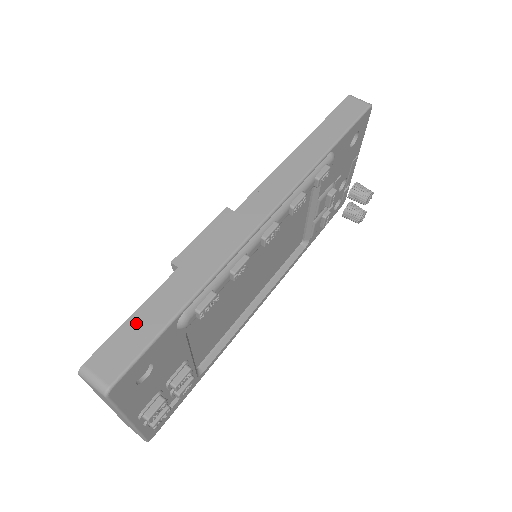
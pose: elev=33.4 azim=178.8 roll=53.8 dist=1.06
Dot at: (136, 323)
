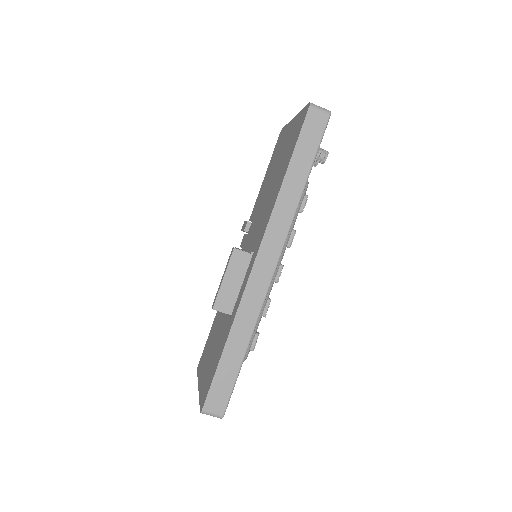
Dot at: (221, 376)
